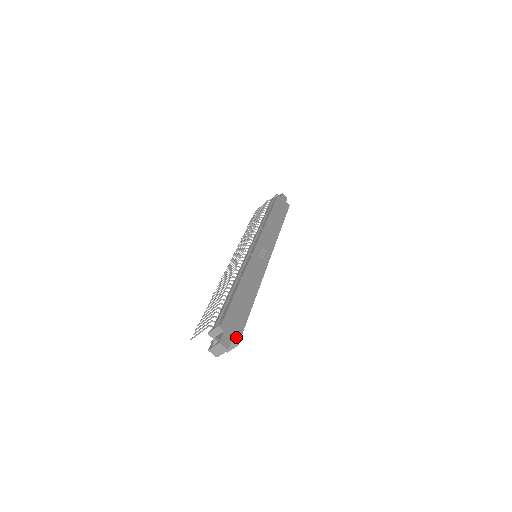
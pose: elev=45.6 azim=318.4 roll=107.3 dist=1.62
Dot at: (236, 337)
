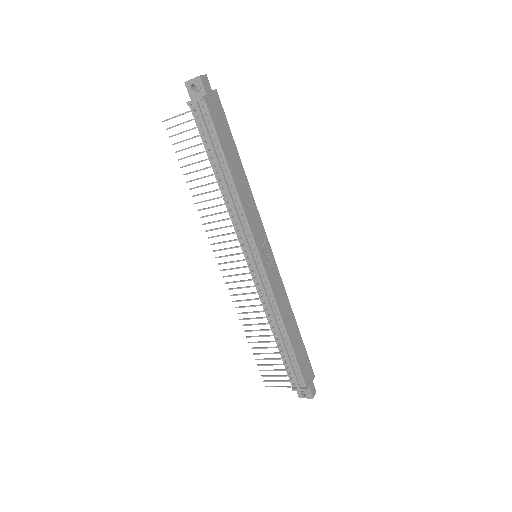
Dot at: (312, 374)
